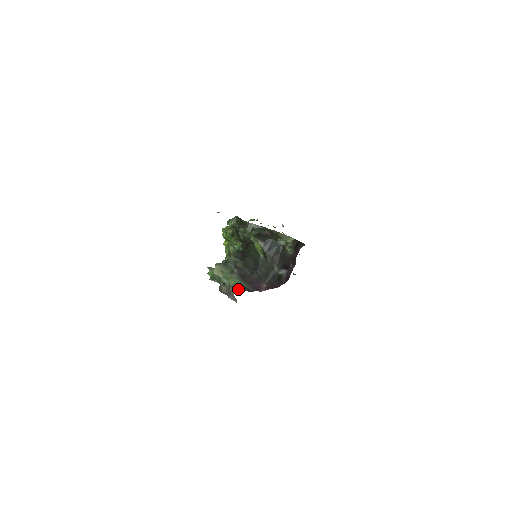
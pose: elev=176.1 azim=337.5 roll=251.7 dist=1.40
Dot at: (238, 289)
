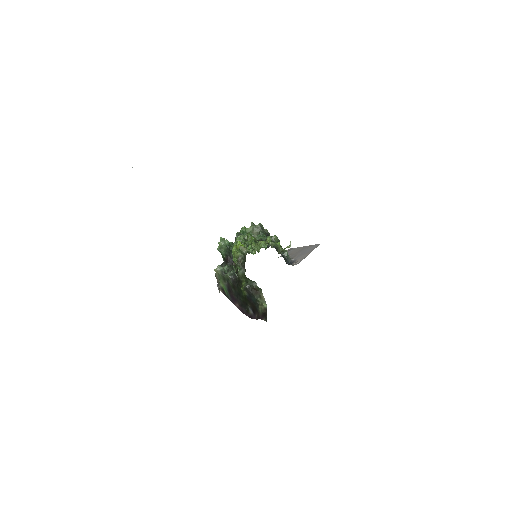
Dot at: (223, 291)
